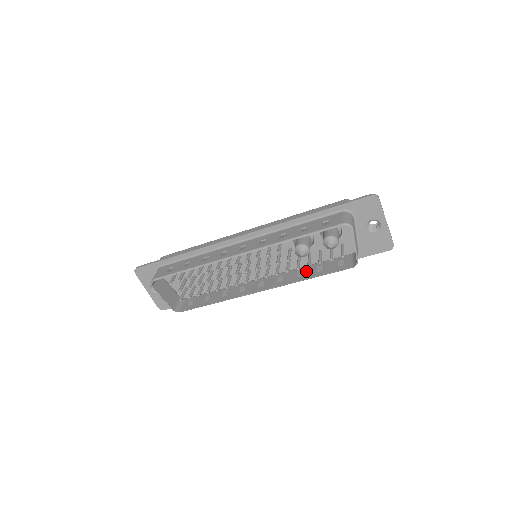
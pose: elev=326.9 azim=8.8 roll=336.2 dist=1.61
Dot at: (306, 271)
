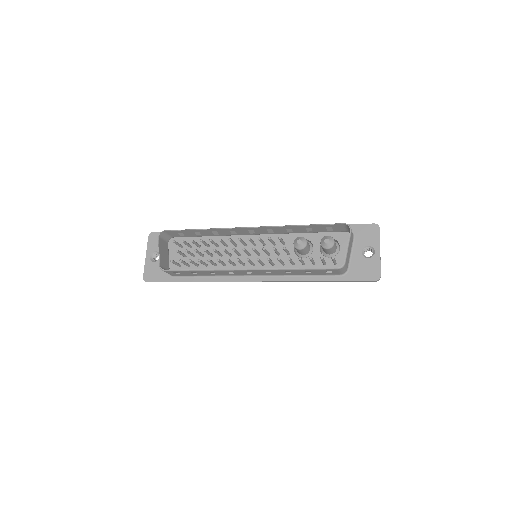
Dot at: occluded
